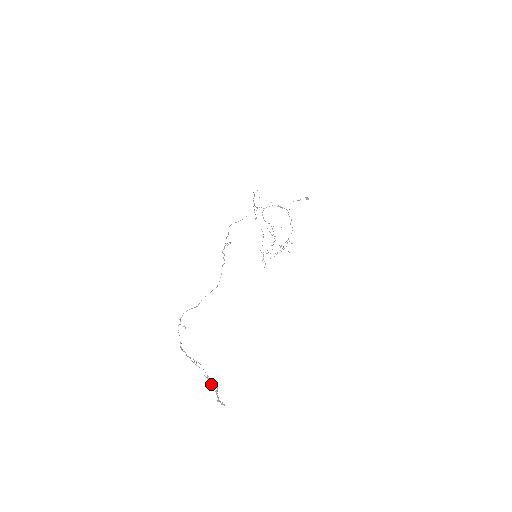
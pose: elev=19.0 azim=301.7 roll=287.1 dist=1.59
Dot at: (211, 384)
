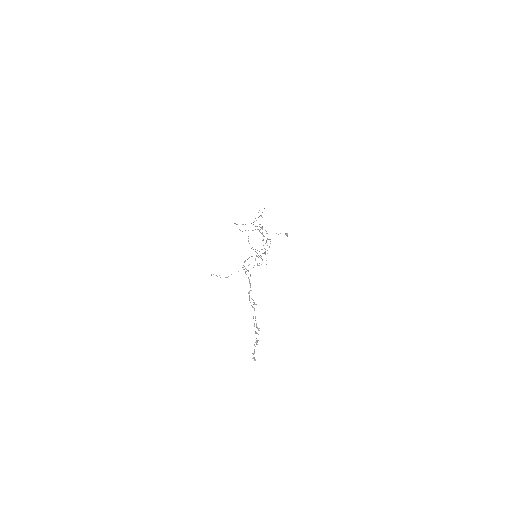
Dot at: occluded
